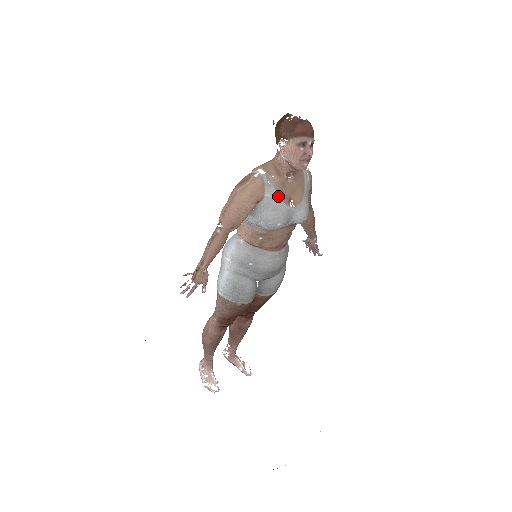
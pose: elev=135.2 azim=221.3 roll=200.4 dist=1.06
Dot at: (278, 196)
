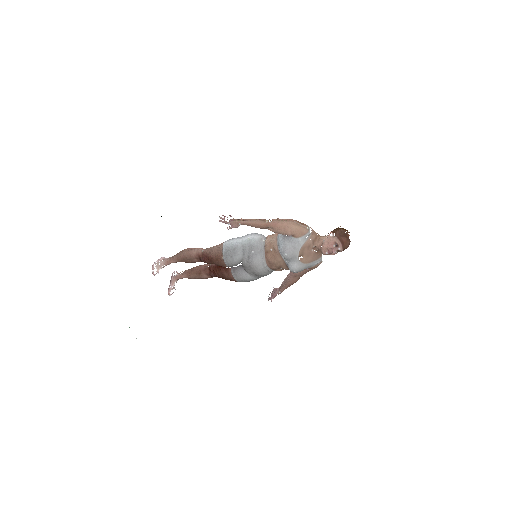
Dot at: (302, 246)
